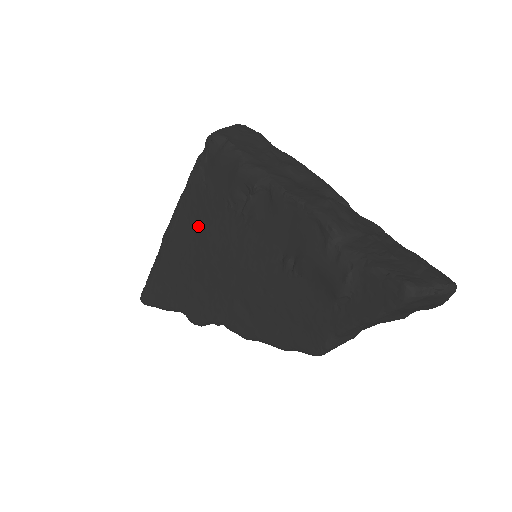
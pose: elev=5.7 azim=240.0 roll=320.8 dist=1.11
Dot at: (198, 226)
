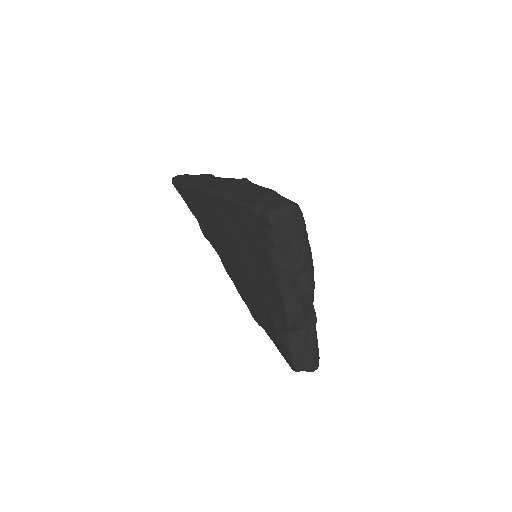
Dot at: (231, 224)
